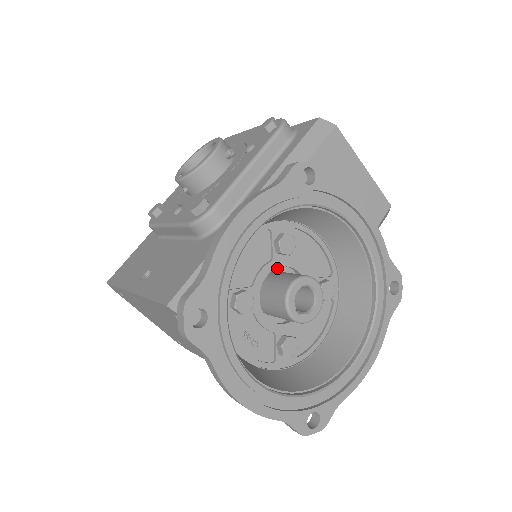
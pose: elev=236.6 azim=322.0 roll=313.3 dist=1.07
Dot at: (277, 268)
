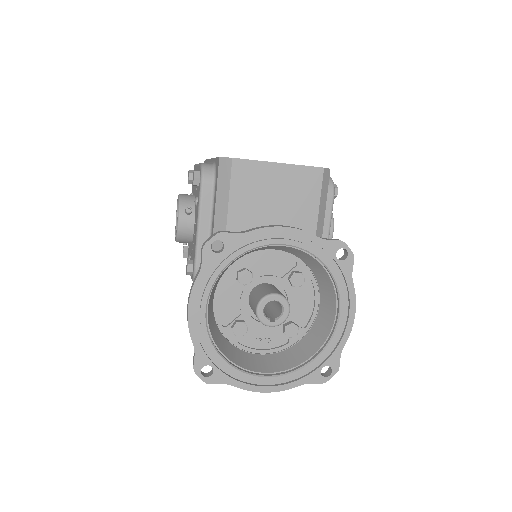
Dot at: occluded
